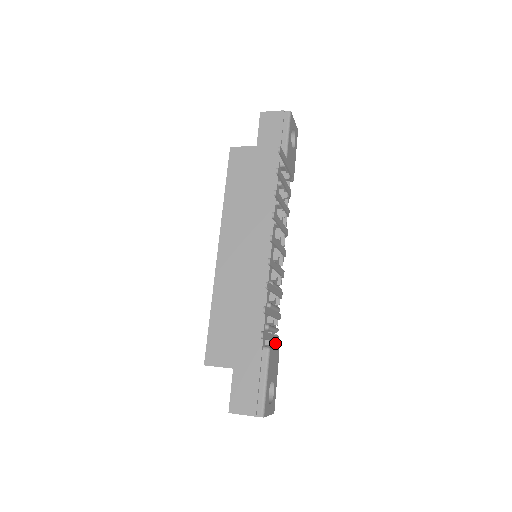
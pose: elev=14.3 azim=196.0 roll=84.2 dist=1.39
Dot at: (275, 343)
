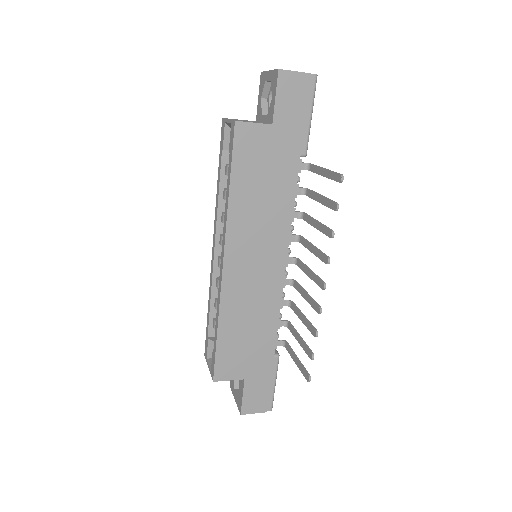
Dot at: occluded
